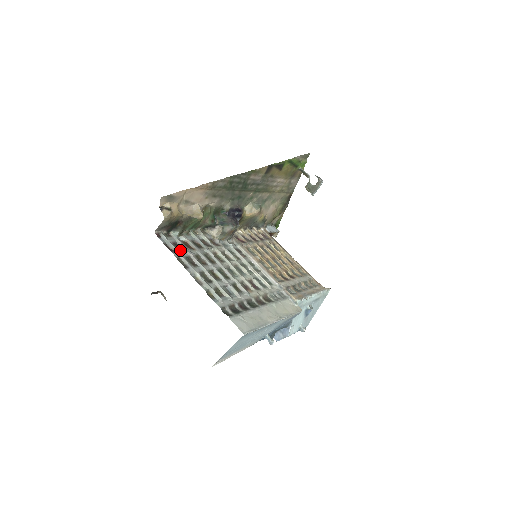
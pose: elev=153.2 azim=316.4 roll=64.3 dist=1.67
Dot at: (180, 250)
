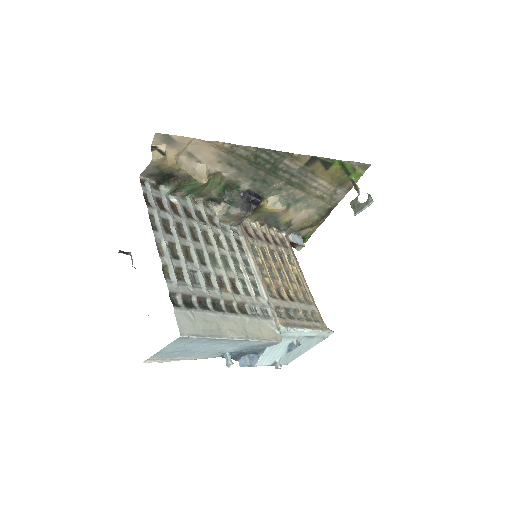
Dot at: (160, 208)
